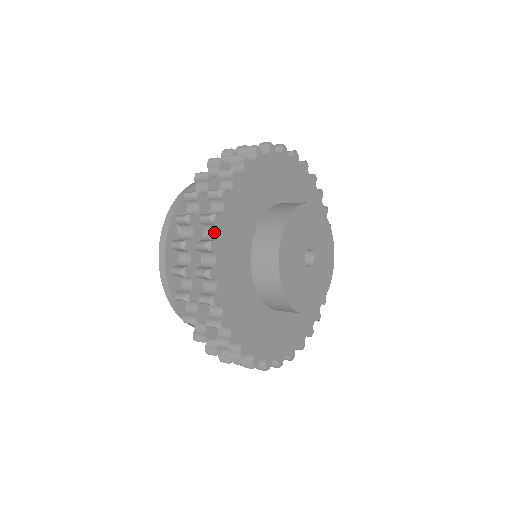
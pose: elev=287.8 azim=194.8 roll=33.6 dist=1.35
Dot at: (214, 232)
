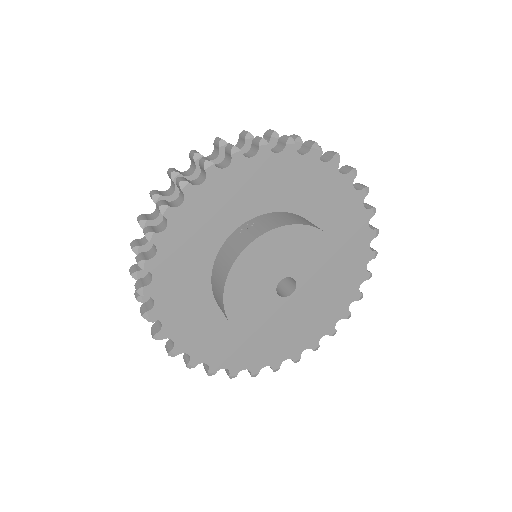
Dot at: (185, 351)
